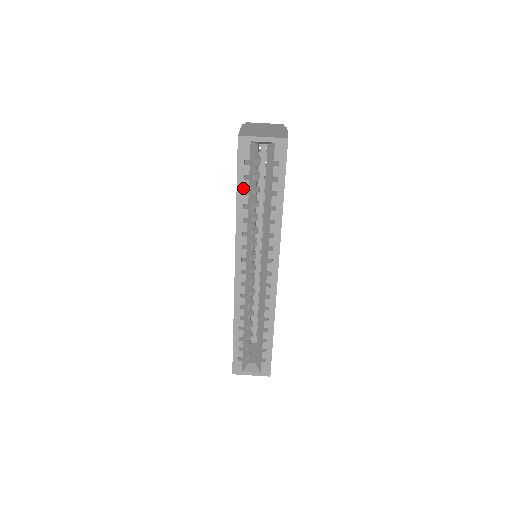
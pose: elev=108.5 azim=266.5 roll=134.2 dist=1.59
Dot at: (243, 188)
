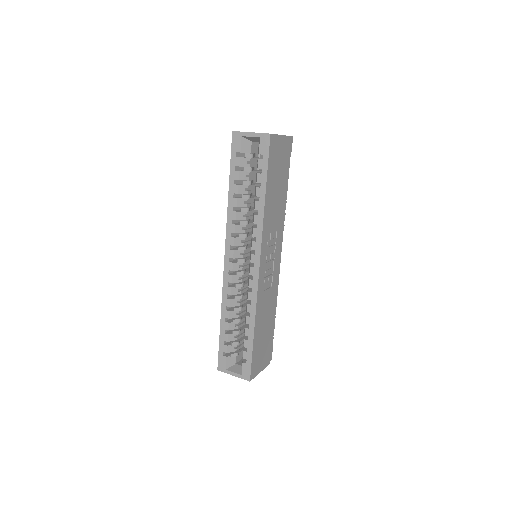
Dot at: (234, 178)
